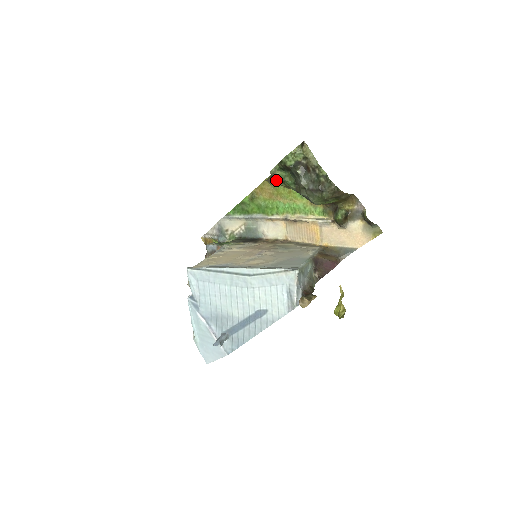
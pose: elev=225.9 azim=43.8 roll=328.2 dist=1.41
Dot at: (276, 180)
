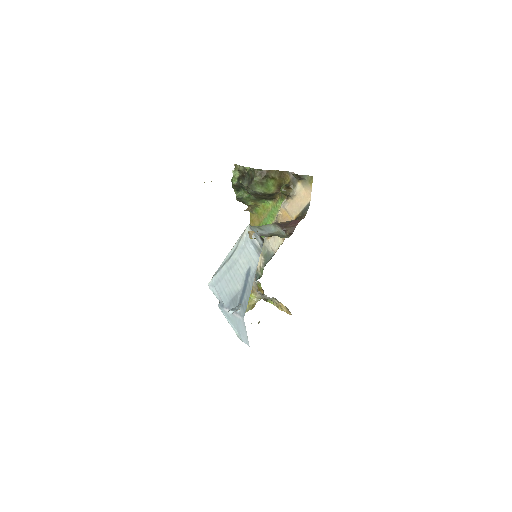
Dot at: (244, 202)
